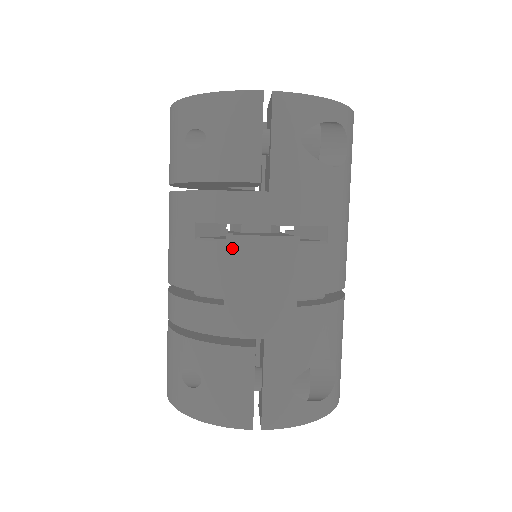
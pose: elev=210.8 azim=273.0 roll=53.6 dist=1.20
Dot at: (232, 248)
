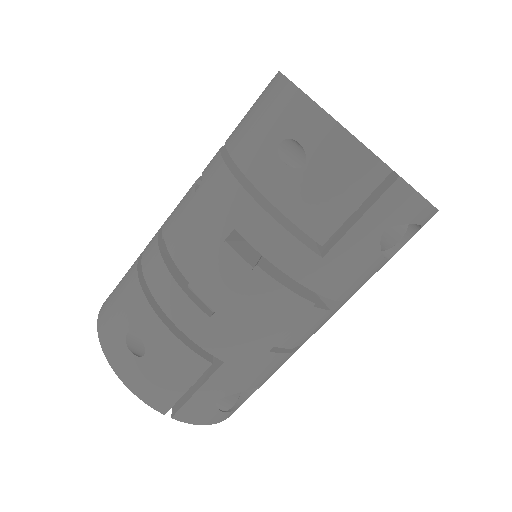
Dot at: (253, 280)
